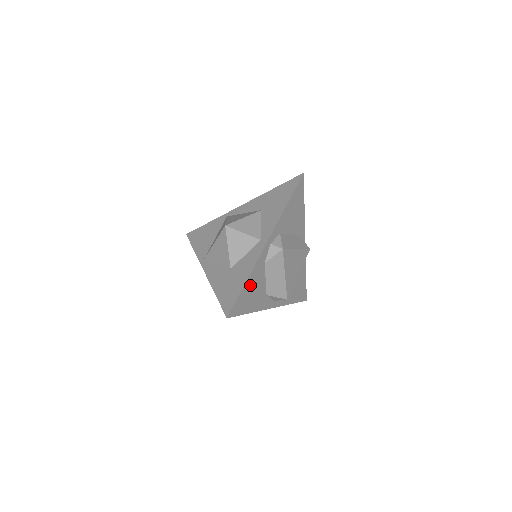
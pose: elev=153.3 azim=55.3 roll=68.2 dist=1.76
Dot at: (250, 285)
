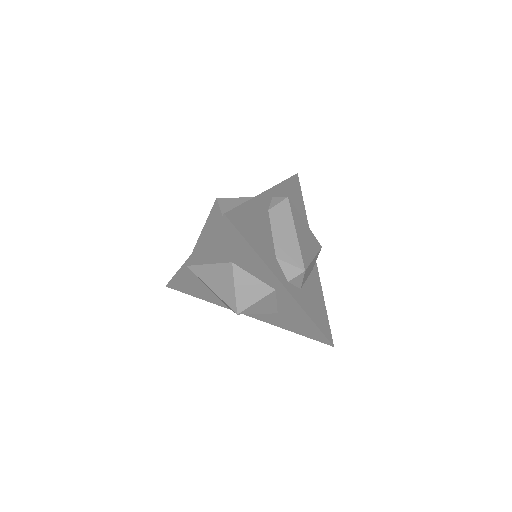
Dot at: (252, 213)
